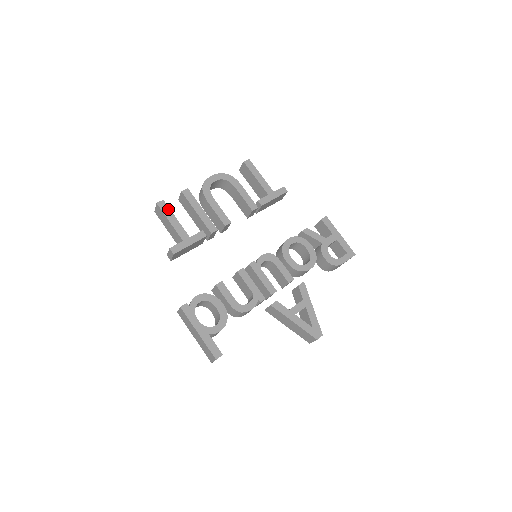
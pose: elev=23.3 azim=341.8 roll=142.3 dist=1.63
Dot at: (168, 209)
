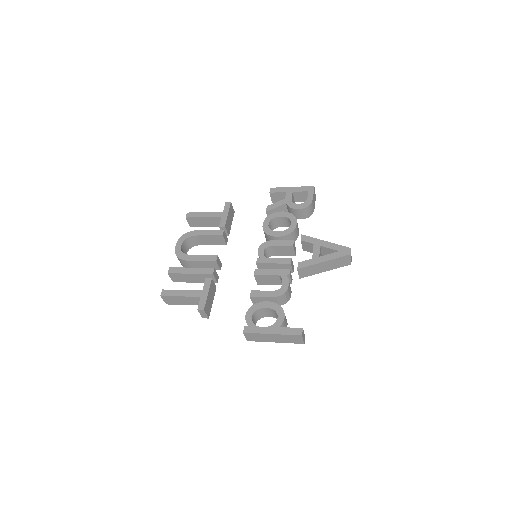
Dot at: (171, 291)
